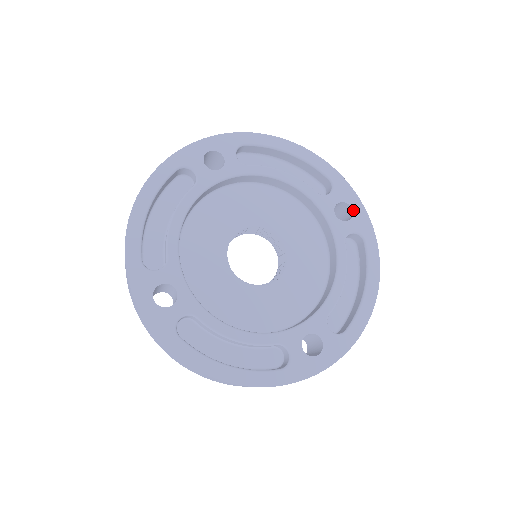
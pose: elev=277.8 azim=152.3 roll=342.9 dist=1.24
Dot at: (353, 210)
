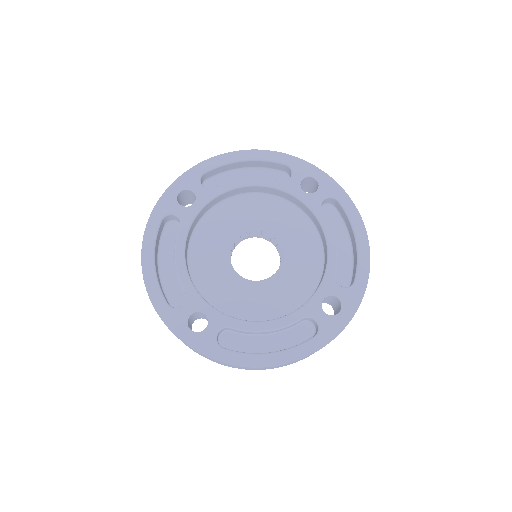
Dot at: (317, 180)
